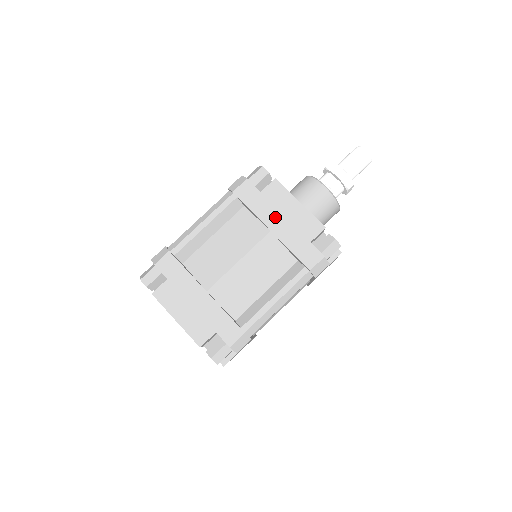
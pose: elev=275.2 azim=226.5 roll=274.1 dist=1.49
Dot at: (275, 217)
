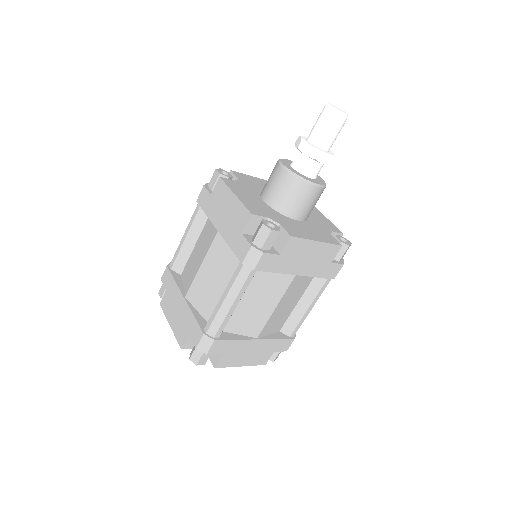
Dot at: (219, 215)
